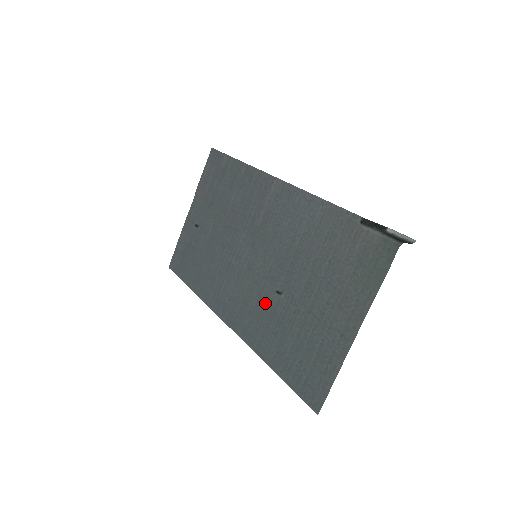
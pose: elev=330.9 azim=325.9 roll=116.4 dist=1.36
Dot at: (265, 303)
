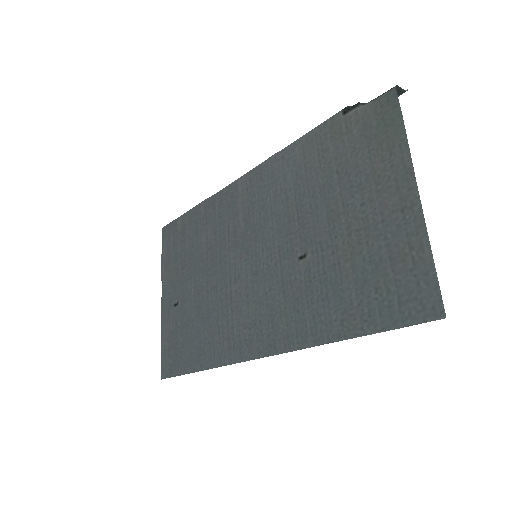
Dot at: (293, 283)
